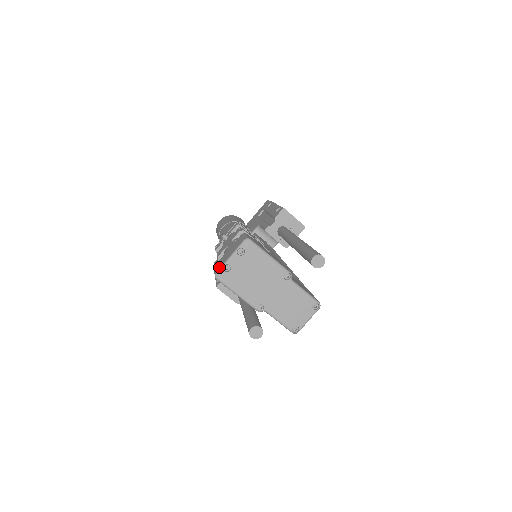
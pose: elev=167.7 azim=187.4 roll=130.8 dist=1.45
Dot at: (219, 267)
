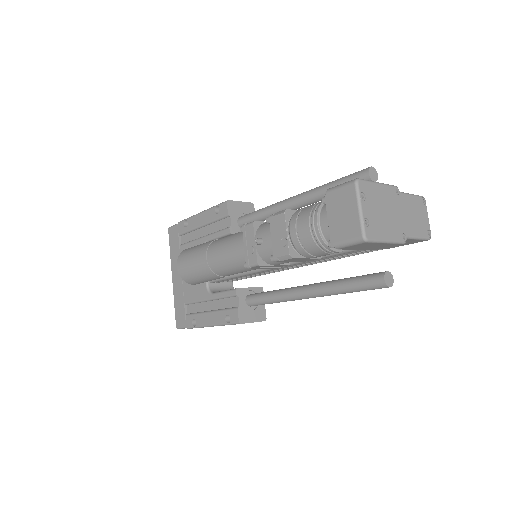
Dot at: (357, 230)
